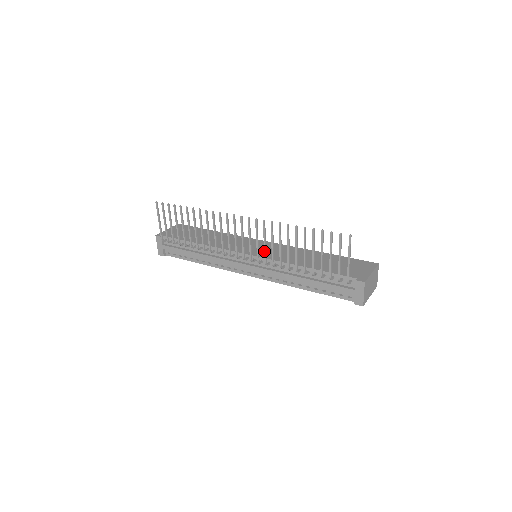
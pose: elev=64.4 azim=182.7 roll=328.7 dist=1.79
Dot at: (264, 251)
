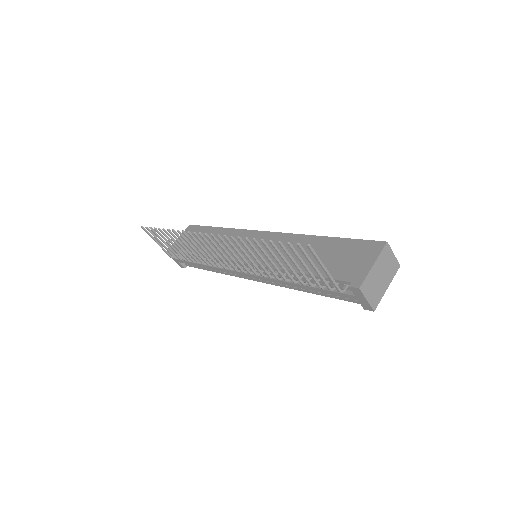
Dot at: (246, 264)
